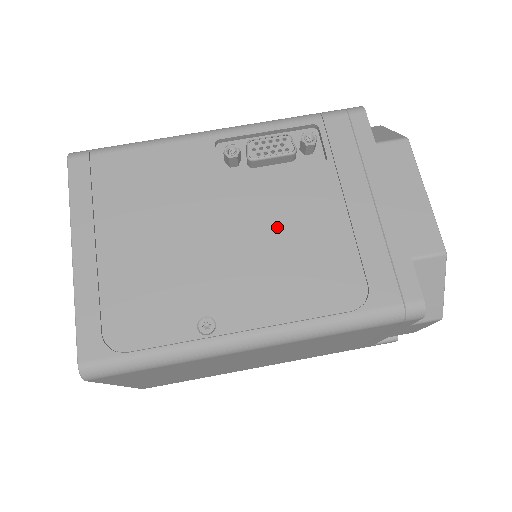
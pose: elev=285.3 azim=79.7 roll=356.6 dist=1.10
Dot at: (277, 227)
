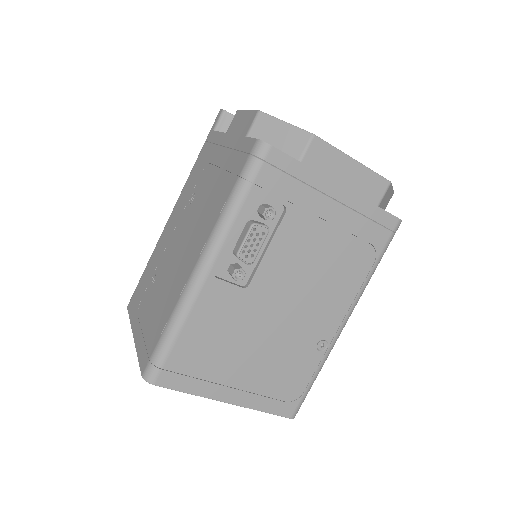
Dot at: (302, 273)
